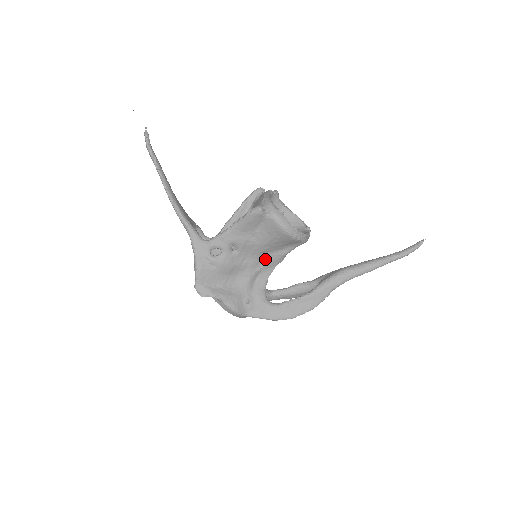
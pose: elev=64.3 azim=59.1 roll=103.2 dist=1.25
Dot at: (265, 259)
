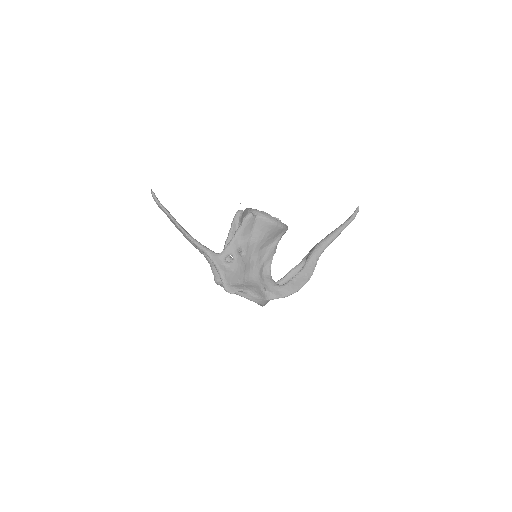
Dot at: (264, 254)
